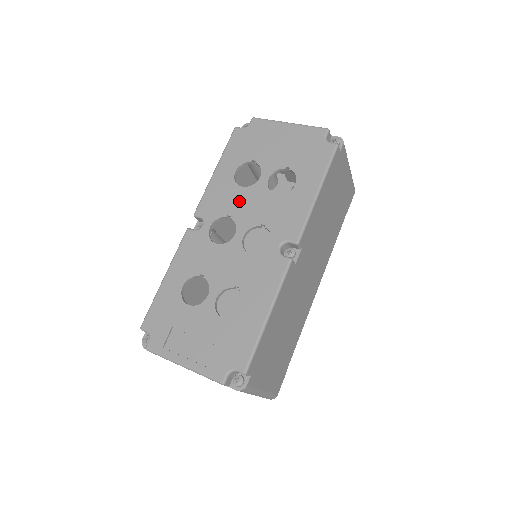
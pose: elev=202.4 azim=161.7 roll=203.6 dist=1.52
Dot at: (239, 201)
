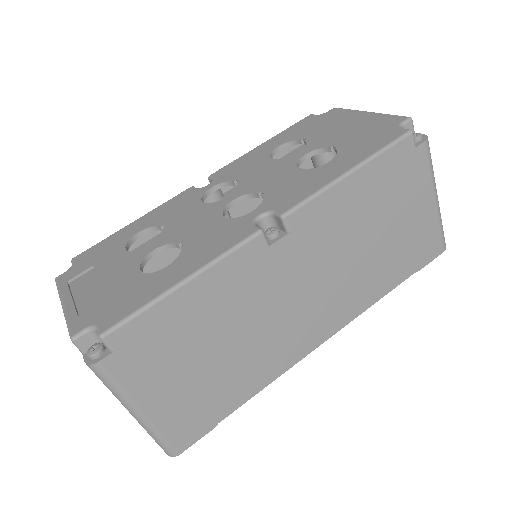
Dot at: (258, 170)
